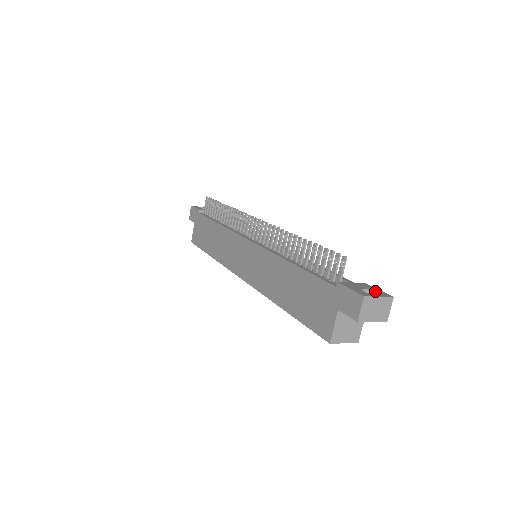
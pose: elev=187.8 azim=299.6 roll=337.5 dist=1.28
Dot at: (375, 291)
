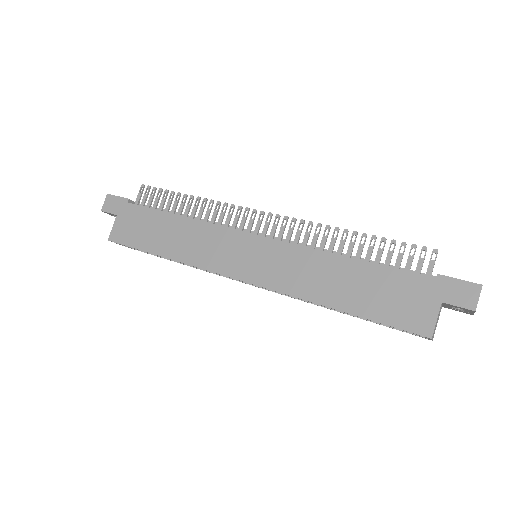
Dot at: occluded
